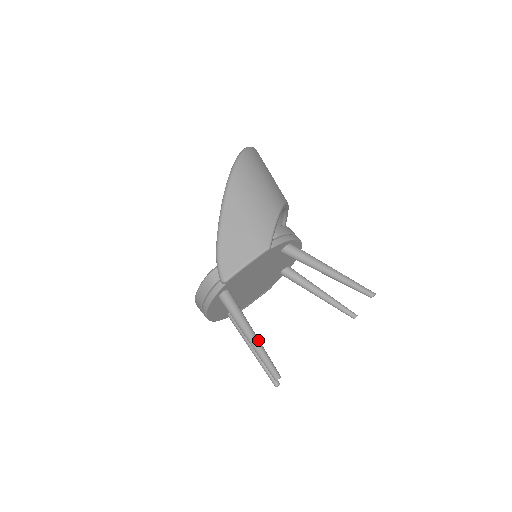
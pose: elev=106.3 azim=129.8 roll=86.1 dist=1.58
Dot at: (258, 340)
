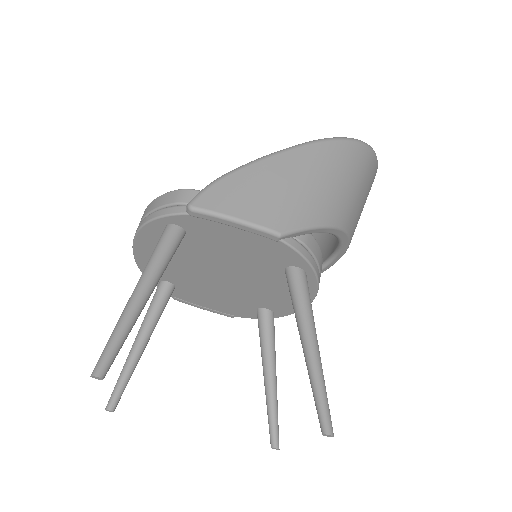
Dot at: (140, 310)
